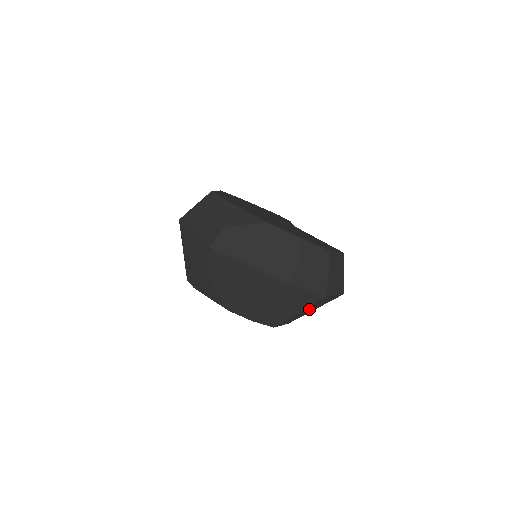
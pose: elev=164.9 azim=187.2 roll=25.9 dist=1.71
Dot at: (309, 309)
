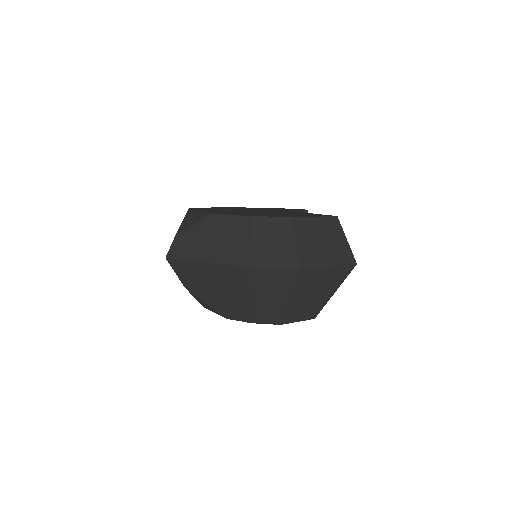
Dot at: (310, 293)
